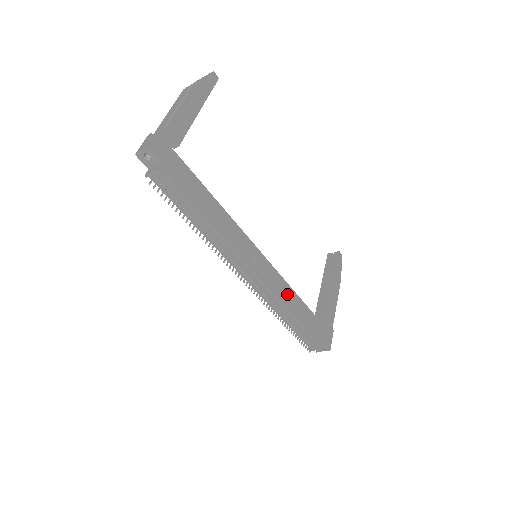
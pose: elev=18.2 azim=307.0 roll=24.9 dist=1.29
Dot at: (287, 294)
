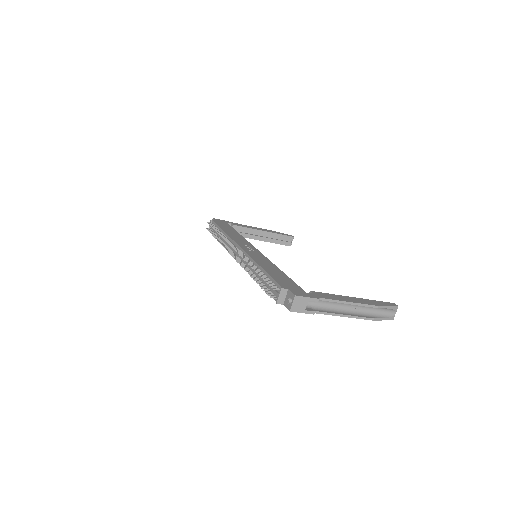
Dot at: (265, 262)
